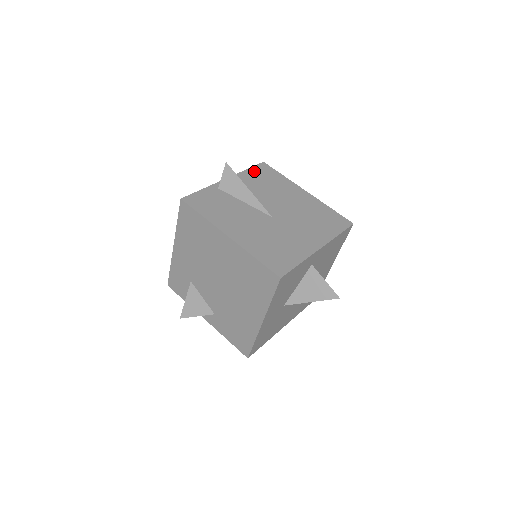
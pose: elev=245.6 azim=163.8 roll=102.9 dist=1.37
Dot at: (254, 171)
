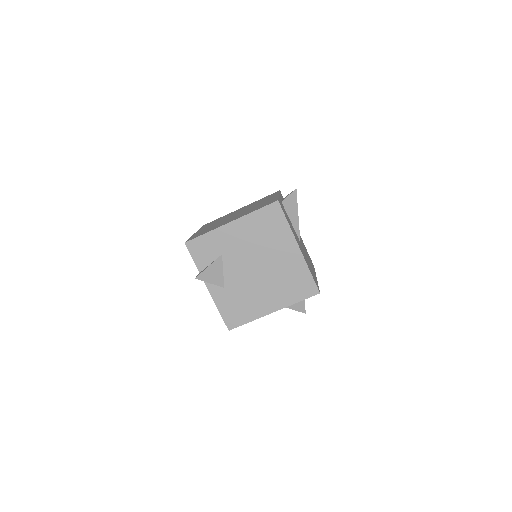
Dot at: occluded
